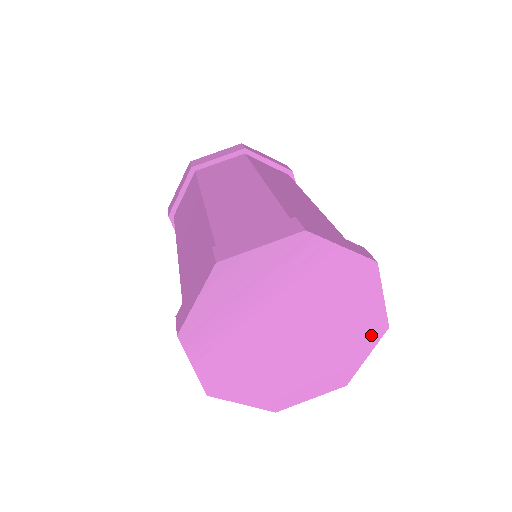
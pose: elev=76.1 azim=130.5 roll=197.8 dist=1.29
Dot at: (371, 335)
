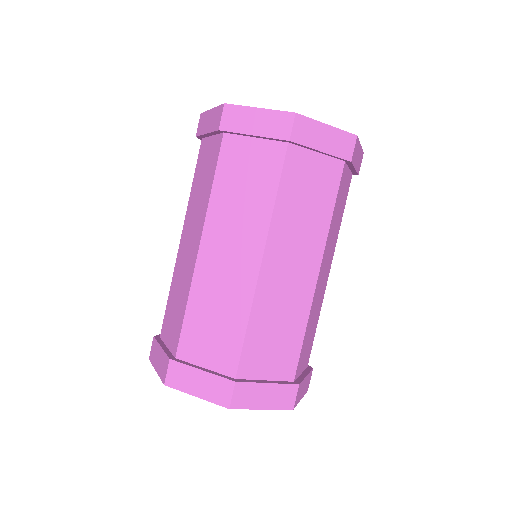
Dot at: occluded
